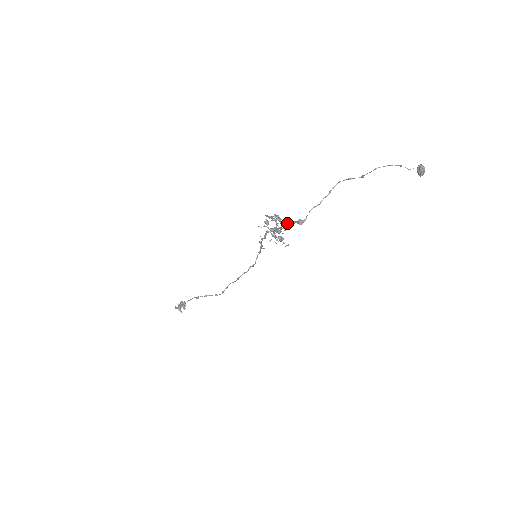
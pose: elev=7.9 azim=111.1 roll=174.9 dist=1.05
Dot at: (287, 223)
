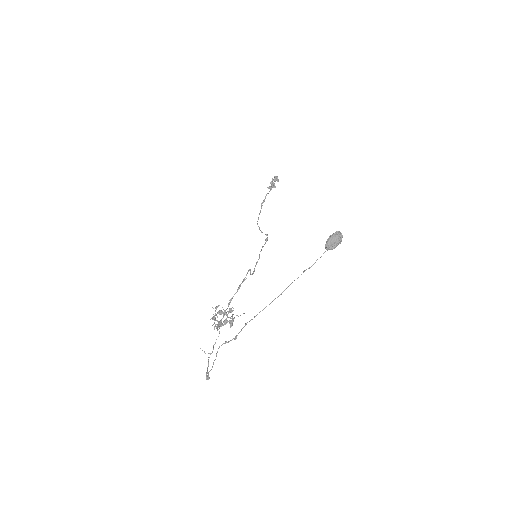
Dot at: occluded
